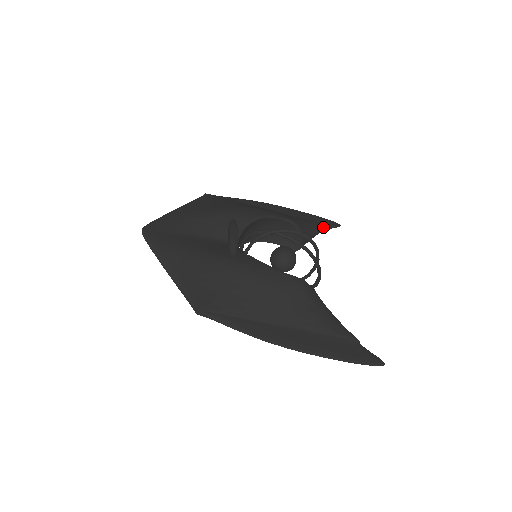
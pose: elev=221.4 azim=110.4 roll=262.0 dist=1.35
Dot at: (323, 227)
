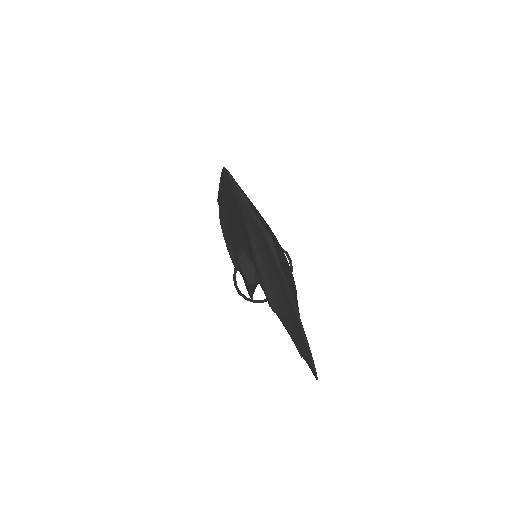
Dot at: occluded
